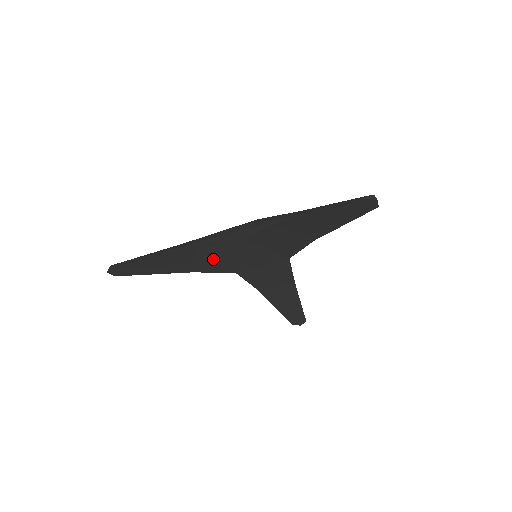
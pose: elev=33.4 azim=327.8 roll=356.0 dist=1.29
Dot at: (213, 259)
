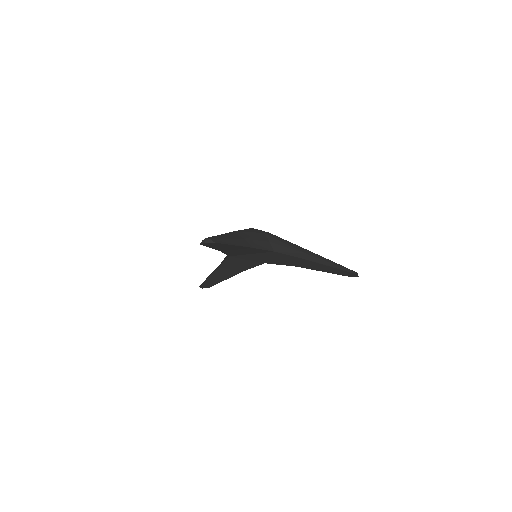
Dot at: (243, 251)
